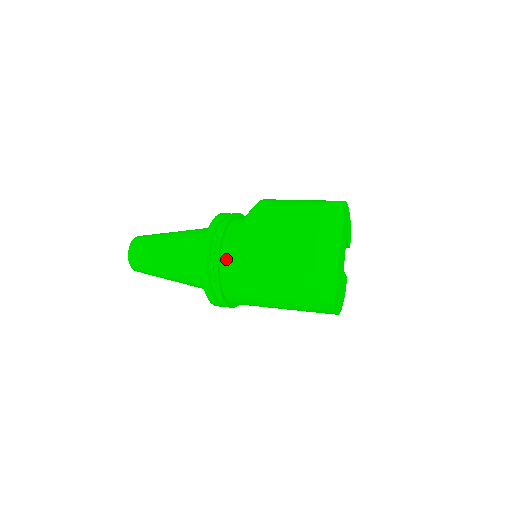
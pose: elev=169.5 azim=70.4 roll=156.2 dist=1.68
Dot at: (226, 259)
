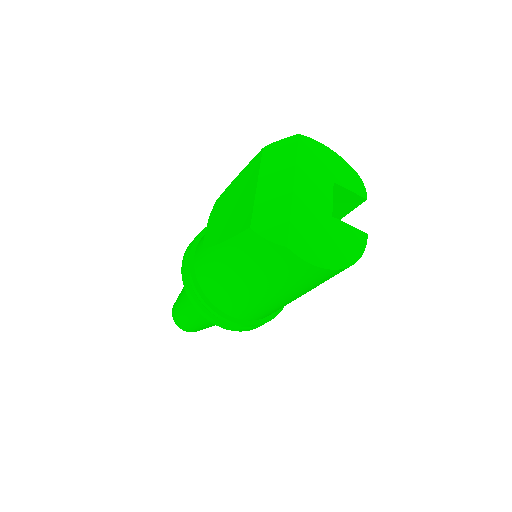
Dot at: (197, 258)
